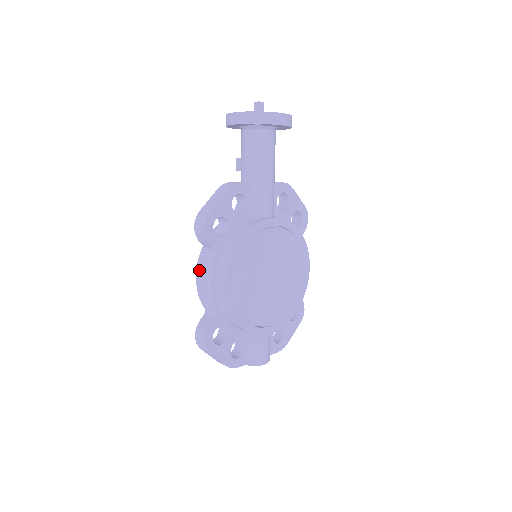
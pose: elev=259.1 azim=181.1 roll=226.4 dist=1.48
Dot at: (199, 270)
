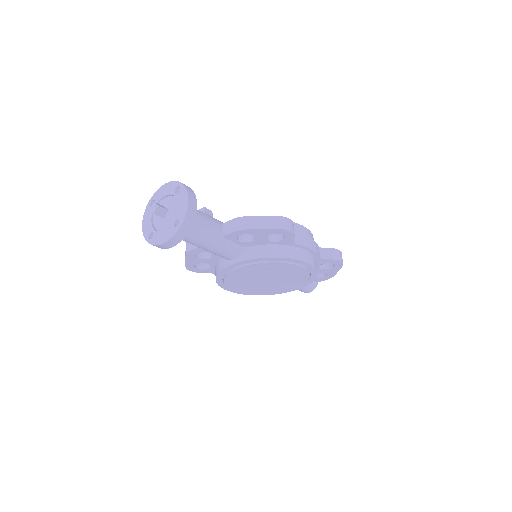
Dot at: occluded
